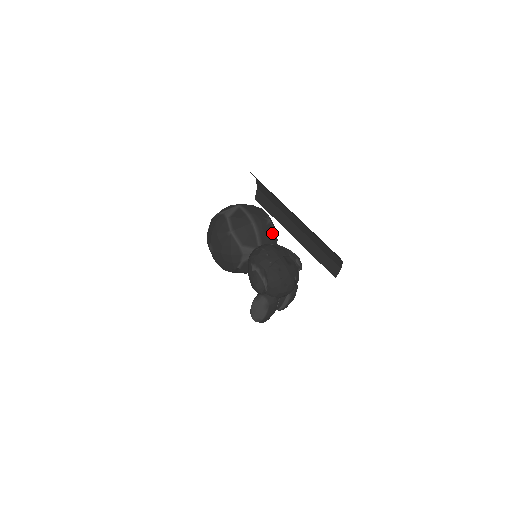
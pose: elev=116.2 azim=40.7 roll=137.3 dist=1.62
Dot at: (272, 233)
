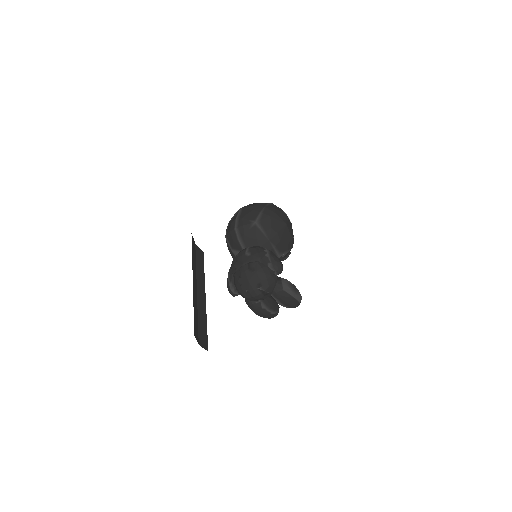
Dot at: (258, 235)
